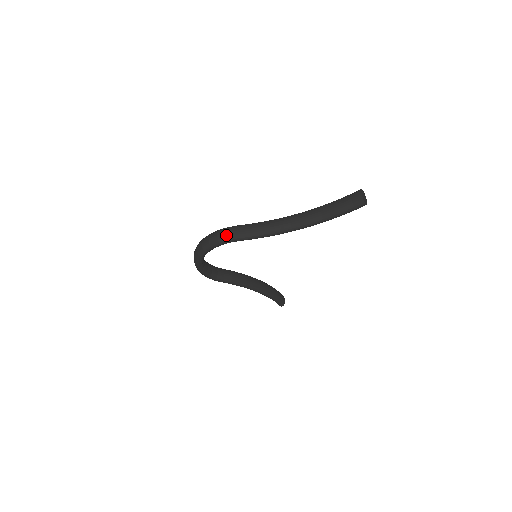
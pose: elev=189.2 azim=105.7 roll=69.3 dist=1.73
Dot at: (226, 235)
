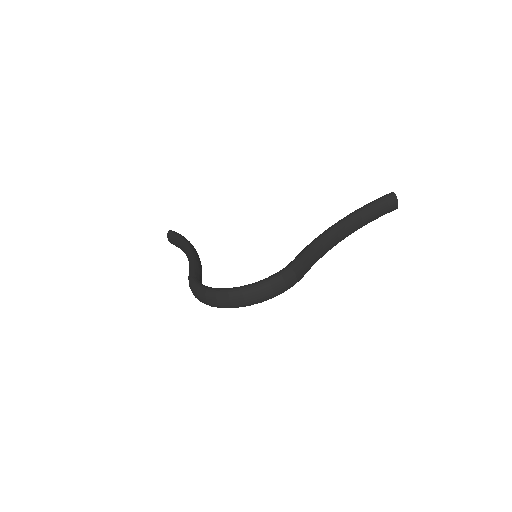
Dot at: (295, 281)
